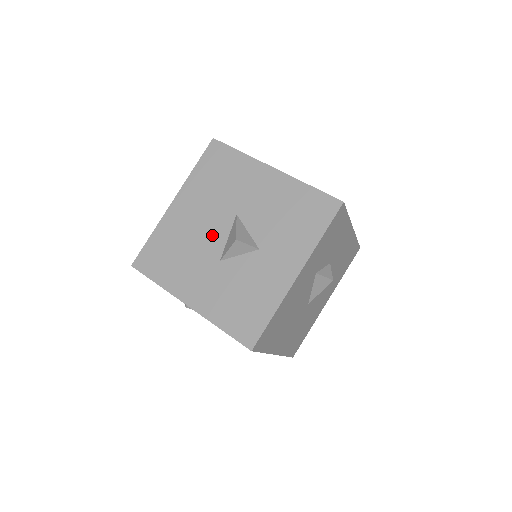
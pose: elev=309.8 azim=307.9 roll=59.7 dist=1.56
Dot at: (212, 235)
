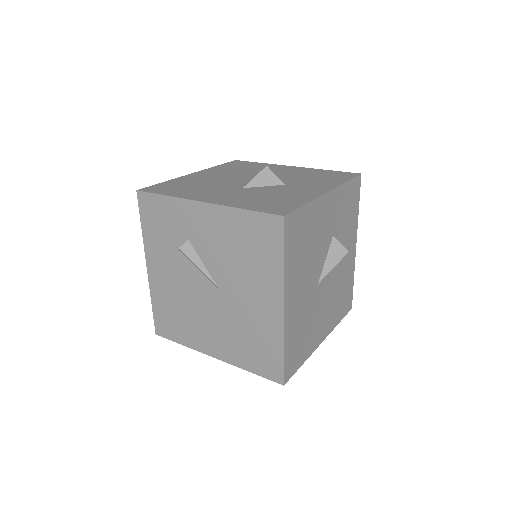
Dot at: (234, 181)
